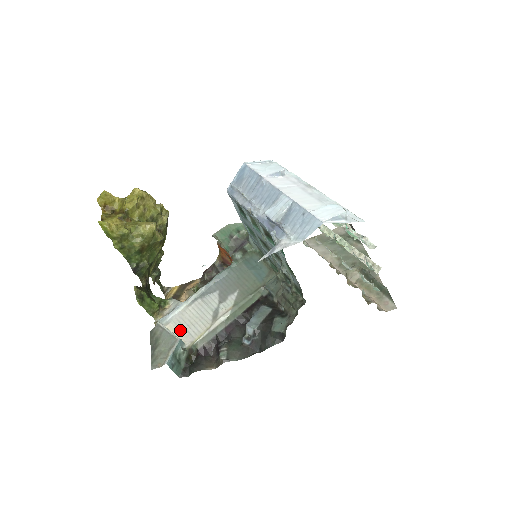
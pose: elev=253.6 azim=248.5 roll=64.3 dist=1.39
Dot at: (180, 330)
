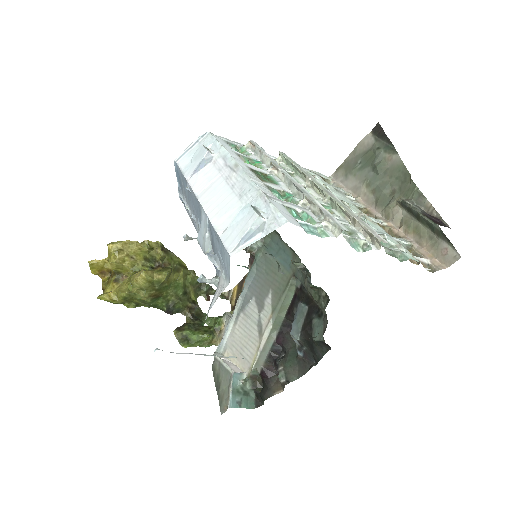
Dot at: (236, 356)
